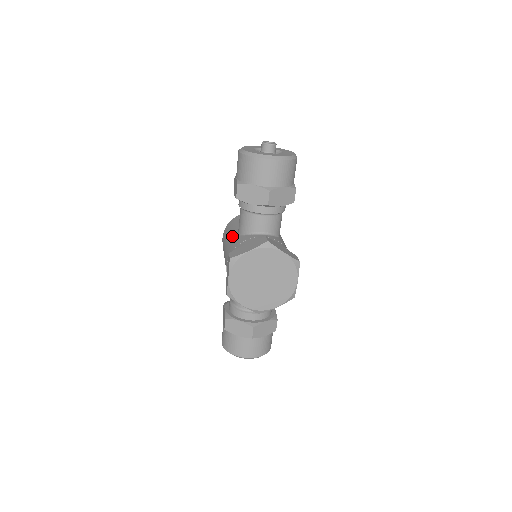
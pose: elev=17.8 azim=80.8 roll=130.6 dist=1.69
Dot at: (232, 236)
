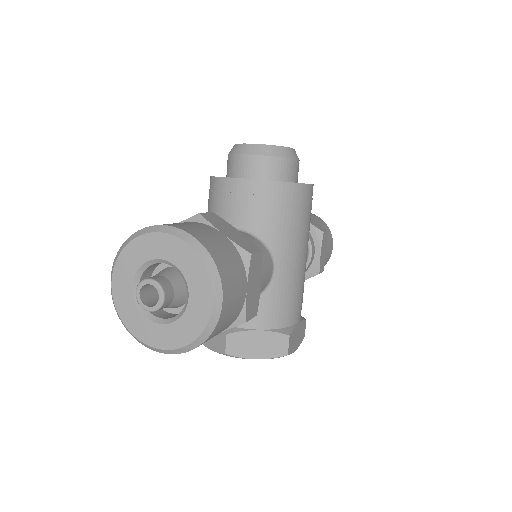
Dot at: occluded
